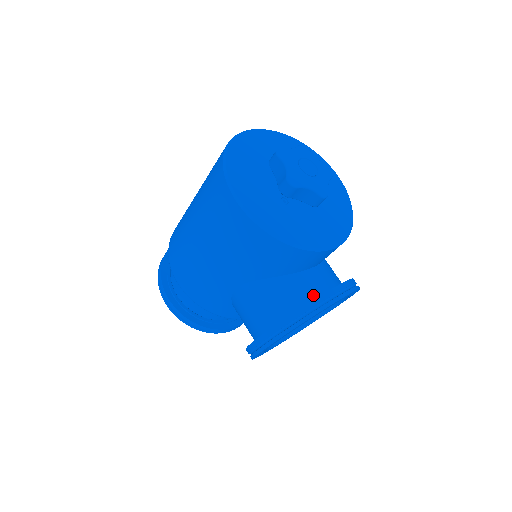
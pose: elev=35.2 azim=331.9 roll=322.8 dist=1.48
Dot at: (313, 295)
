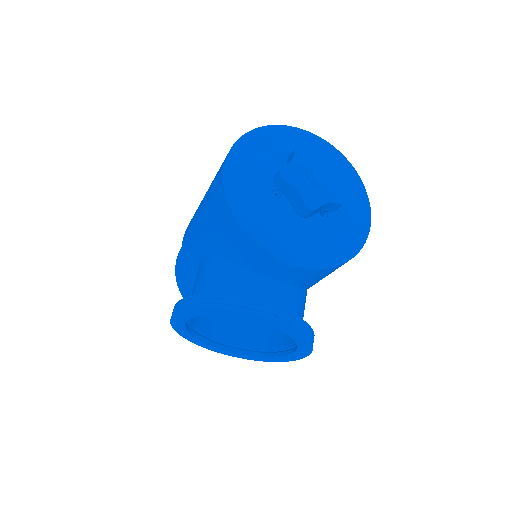
Dot at: occluded
